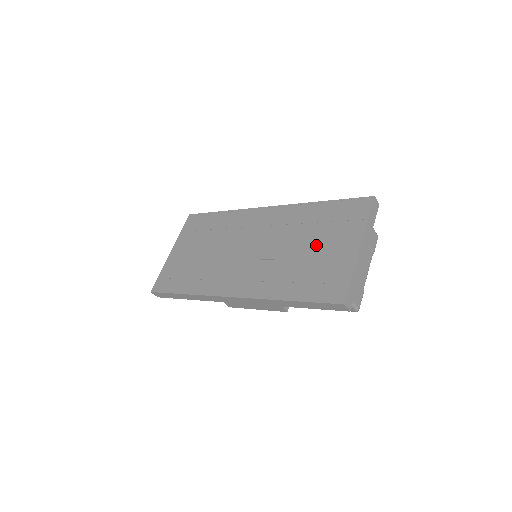
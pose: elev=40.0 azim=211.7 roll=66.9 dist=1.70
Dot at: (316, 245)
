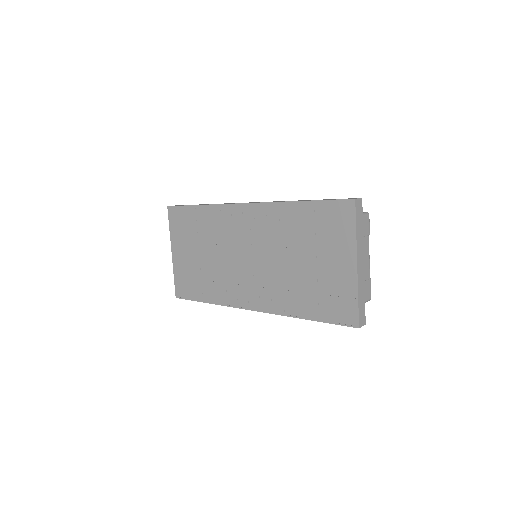
Dot at: (312, 259)
